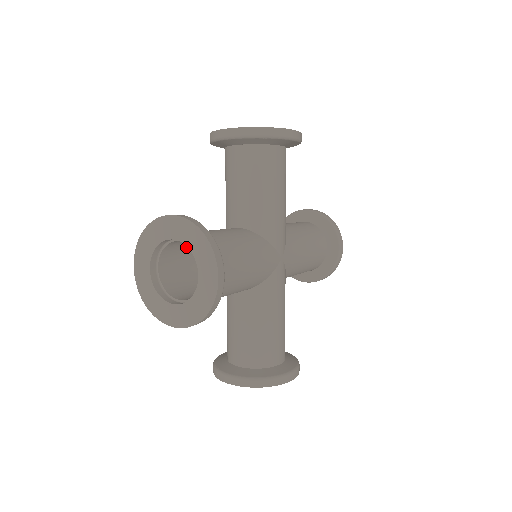
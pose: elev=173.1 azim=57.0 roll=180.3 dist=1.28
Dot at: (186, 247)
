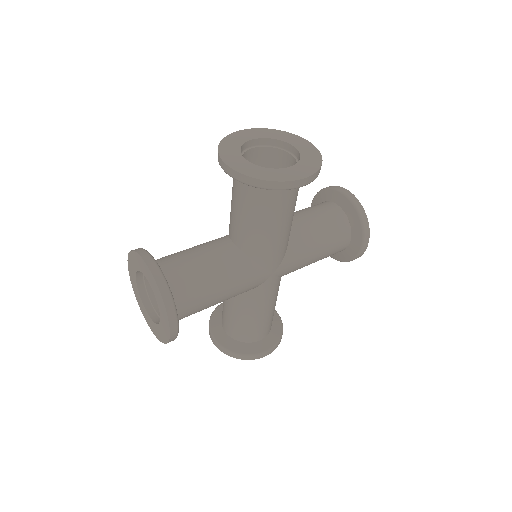
Dot at: occluded
